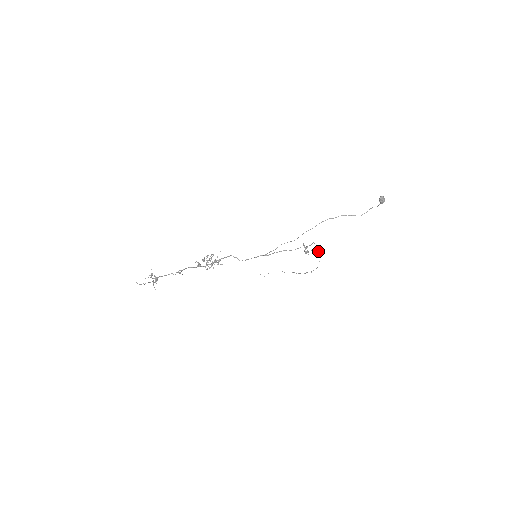
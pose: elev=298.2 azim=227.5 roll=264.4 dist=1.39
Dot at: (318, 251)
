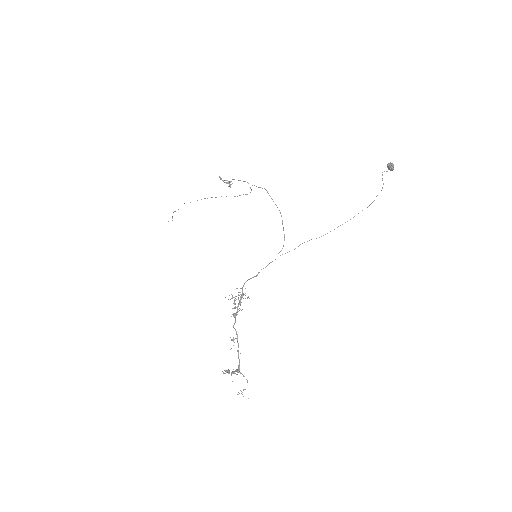
Dot at: (254, 185)
